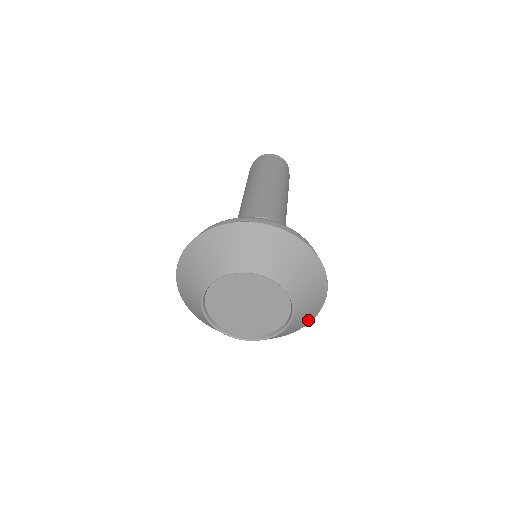
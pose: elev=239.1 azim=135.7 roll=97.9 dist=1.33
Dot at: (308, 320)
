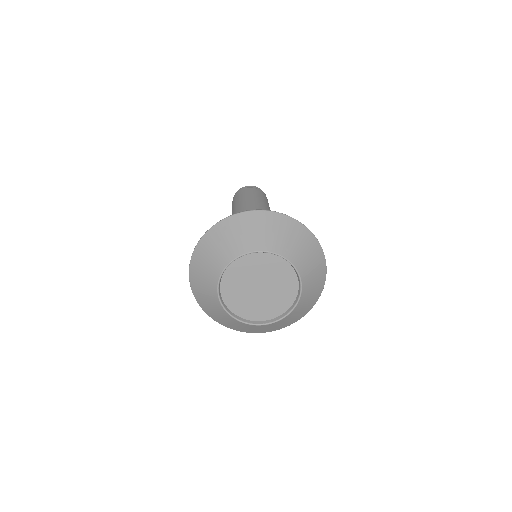
Dot at: (316, 252)
